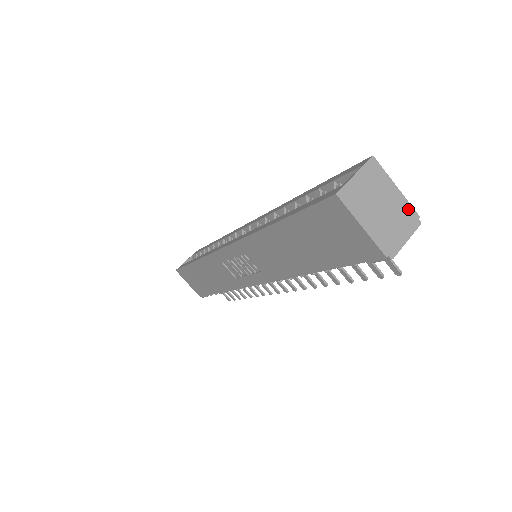
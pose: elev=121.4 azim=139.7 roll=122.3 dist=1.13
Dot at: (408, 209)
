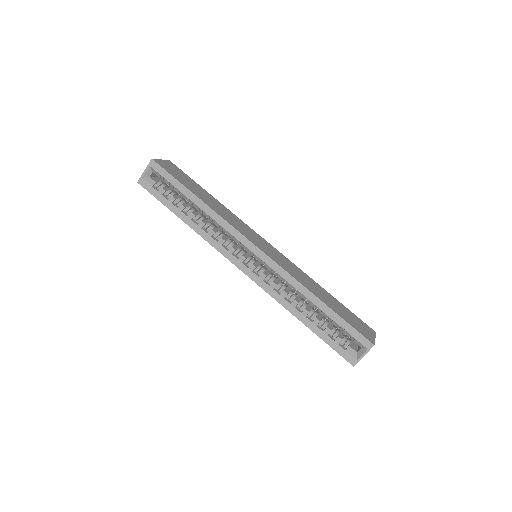
Dot at: occluded
